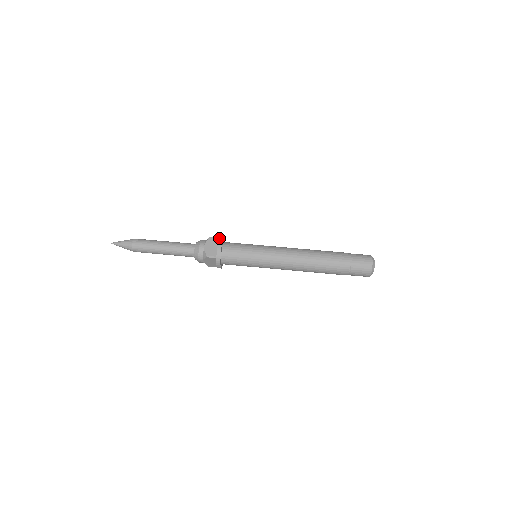
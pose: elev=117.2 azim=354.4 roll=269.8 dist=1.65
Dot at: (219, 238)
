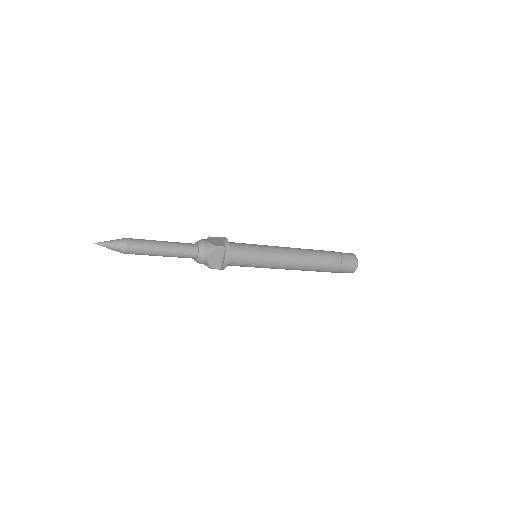
Dot at: (219, 237)
